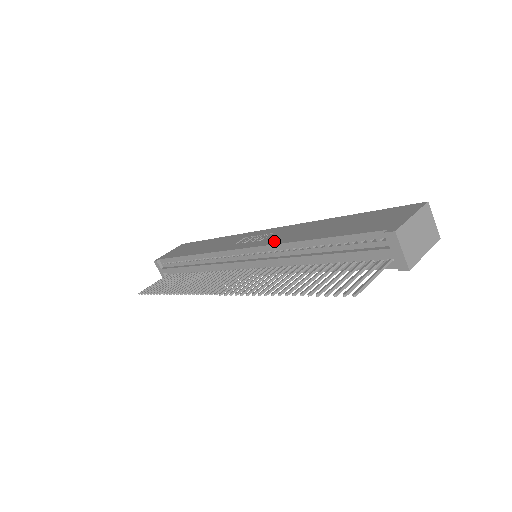
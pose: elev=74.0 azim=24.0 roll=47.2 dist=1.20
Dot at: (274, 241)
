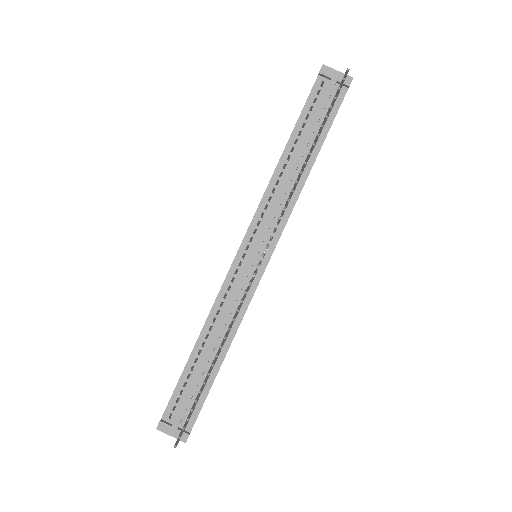
Dot at: (260, 201)
